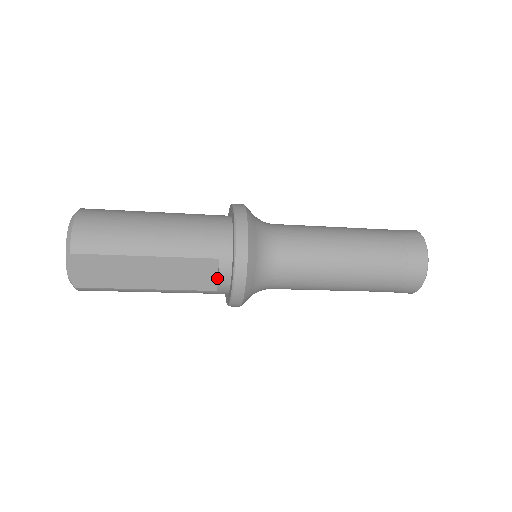
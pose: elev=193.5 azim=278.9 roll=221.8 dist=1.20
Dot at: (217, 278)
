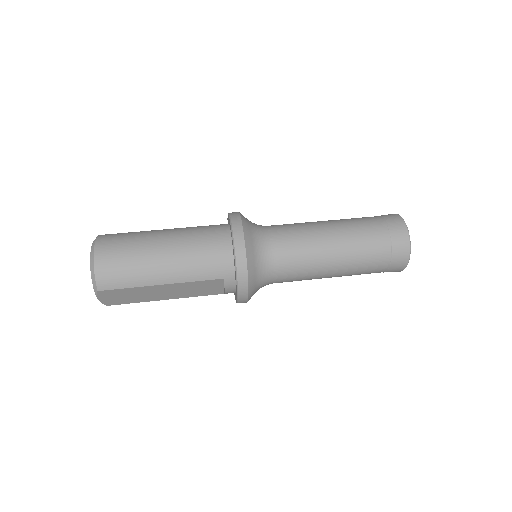
Dot at: occluded
